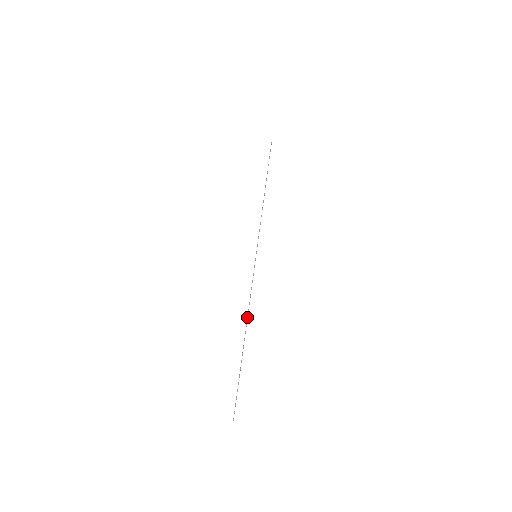
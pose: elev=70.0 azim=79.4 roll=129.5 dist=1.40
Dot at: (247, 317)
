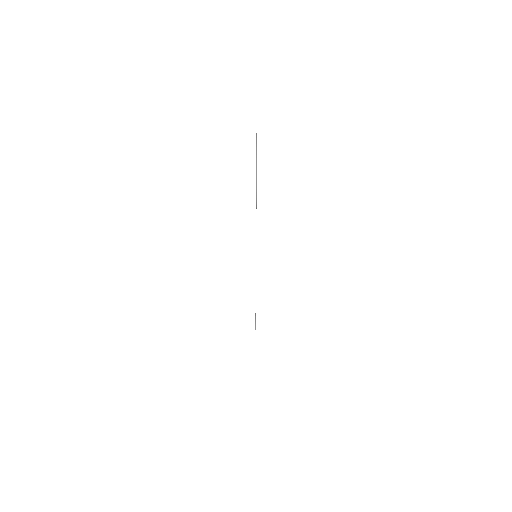
Dot at: occluded
